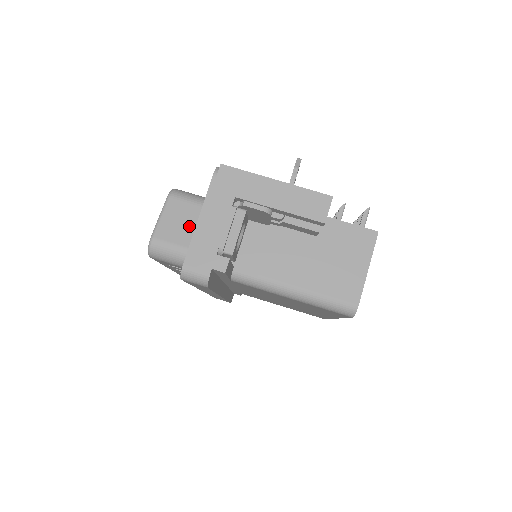
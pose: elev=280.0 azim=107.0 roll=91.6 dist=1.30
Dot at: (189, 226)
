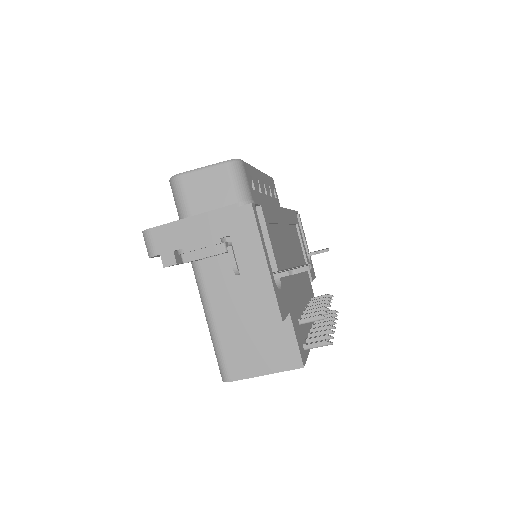
Dot at: (210, 199)
